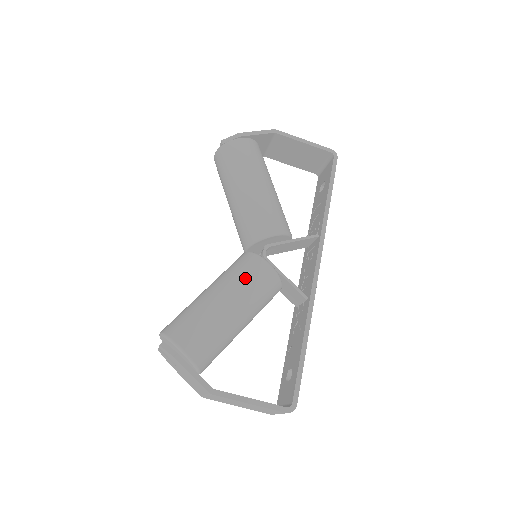
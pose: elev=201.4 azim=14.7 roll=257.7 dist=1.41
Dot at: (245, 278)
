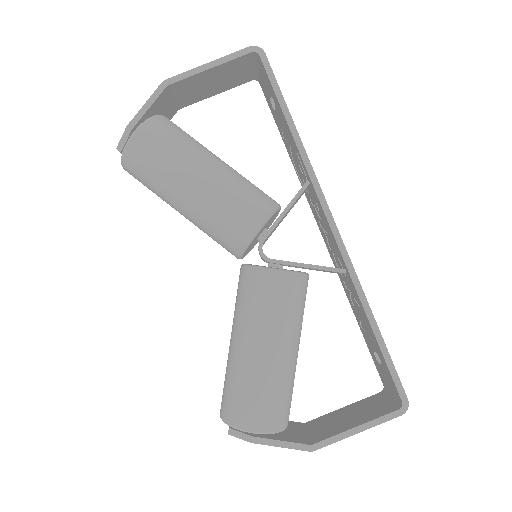
Dot at: (262, 308)
